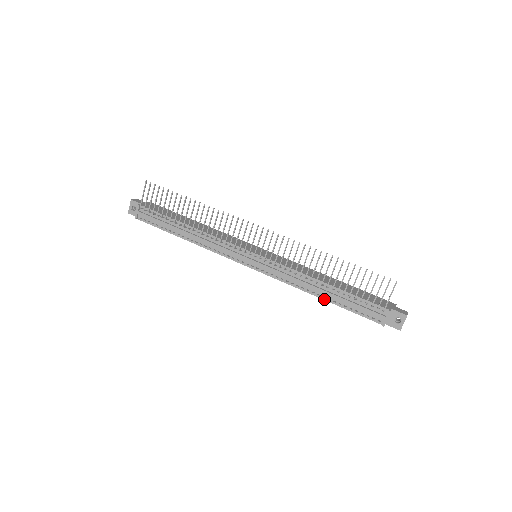
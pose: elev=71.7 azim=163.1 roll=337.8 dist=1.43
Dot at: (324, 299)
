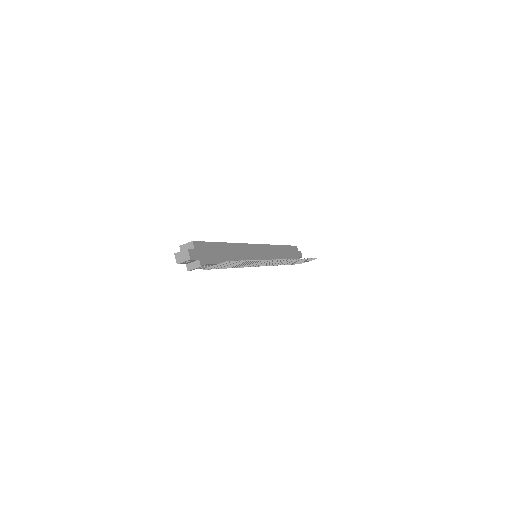
Dot at: occluded
